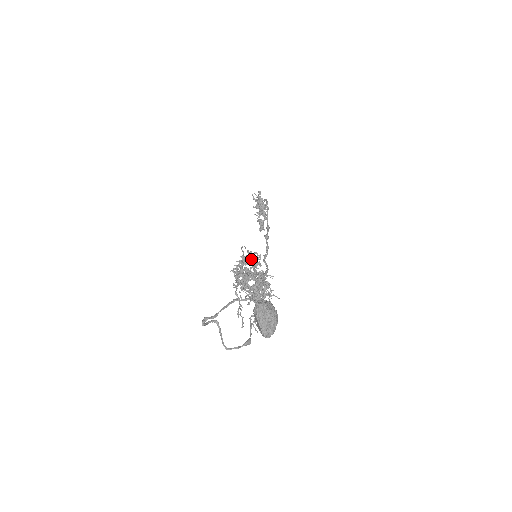
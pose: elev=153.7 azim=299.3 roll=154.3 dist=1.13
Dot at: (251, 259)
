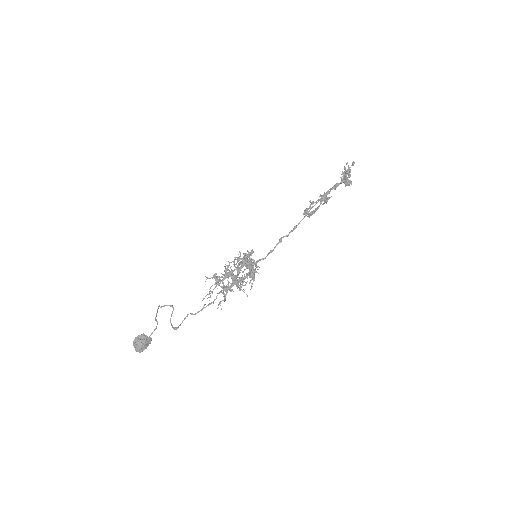
Dot at: (240, 262)
